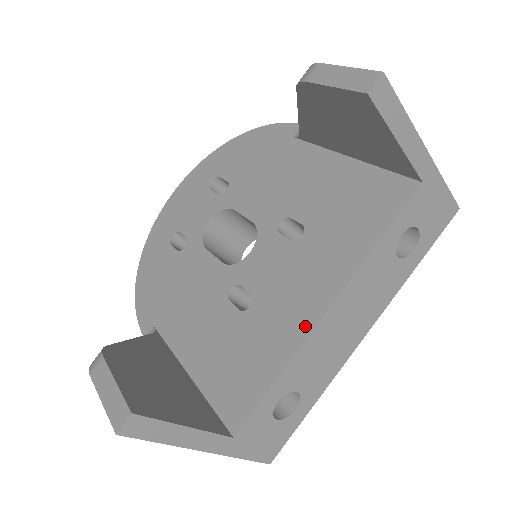
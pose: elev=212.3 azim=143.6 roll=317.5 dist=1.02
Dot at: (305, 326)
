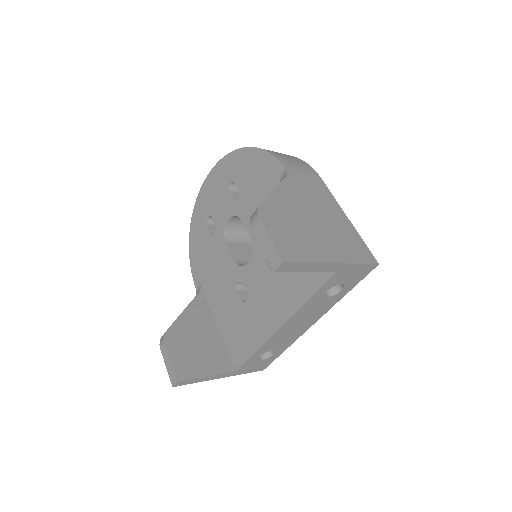
Dot at: (269, 331)
